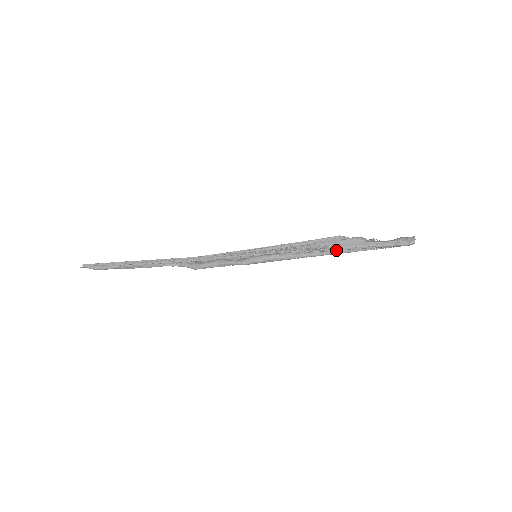
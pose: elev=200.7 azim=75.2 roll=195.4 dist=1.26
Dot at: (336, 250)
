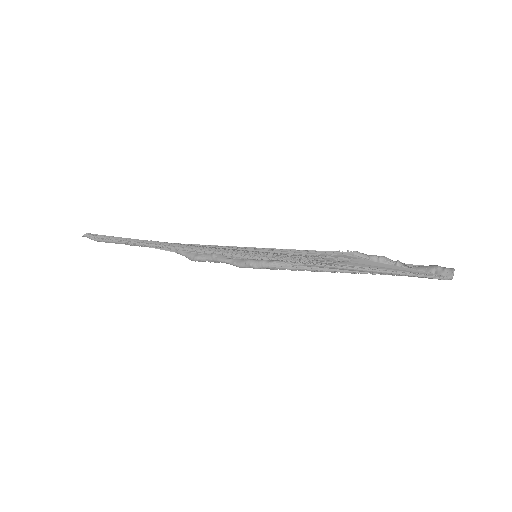
Dot at: (348, 269)
